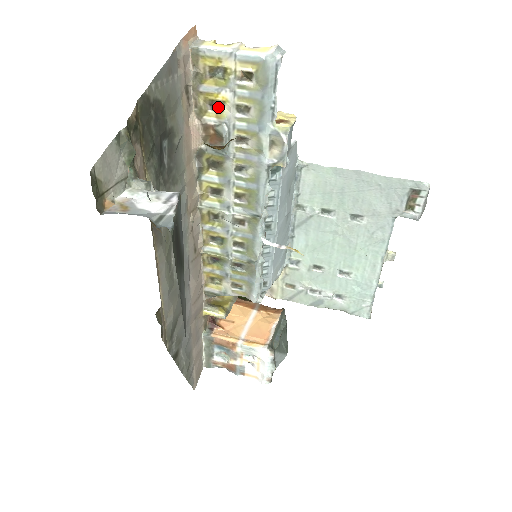
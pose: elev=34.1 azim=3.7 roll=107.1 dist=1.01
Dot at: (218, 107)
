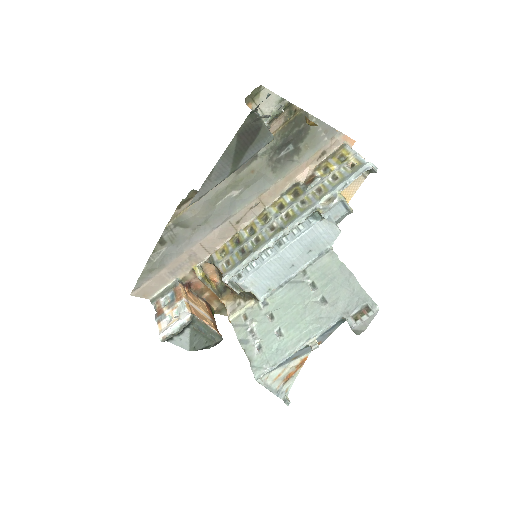
Dot at: (327, 172)
